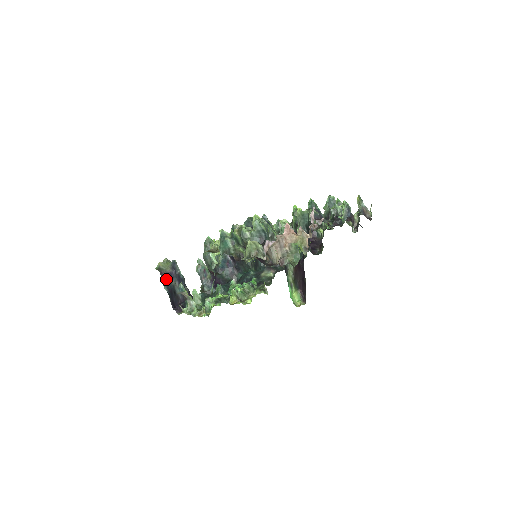
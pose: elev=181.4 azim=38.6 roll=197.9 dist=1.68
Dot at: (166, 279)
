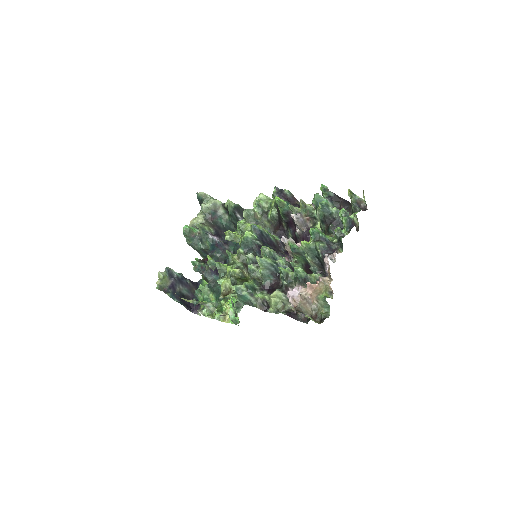
Dot at: (171, 292)
